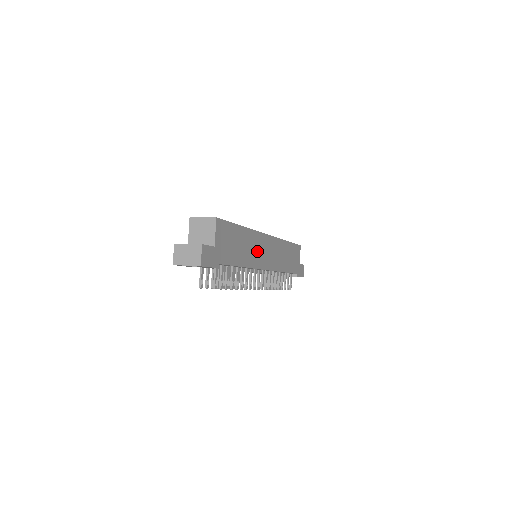
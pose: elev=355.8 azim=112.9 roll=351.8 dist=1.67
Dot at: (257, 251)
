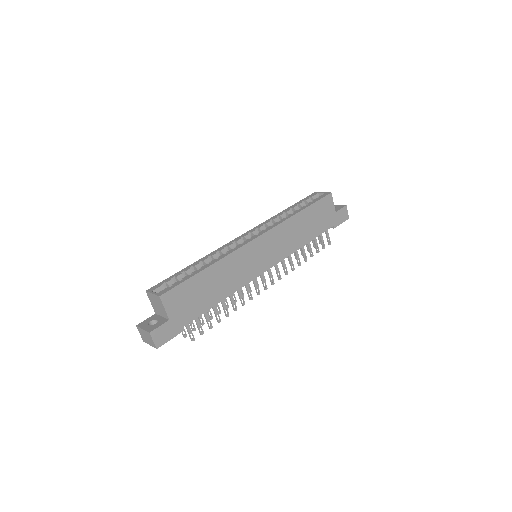
Dot at: (243, 267)
